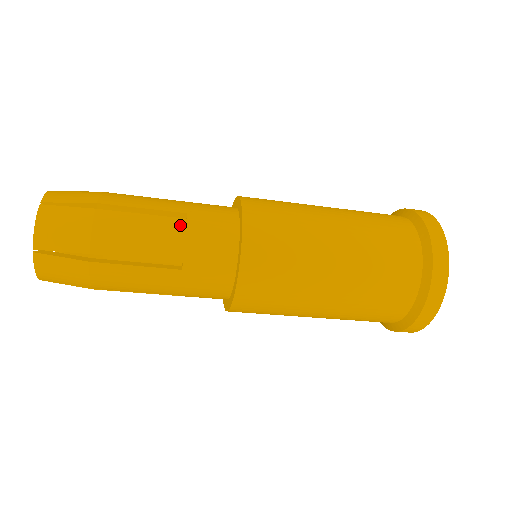
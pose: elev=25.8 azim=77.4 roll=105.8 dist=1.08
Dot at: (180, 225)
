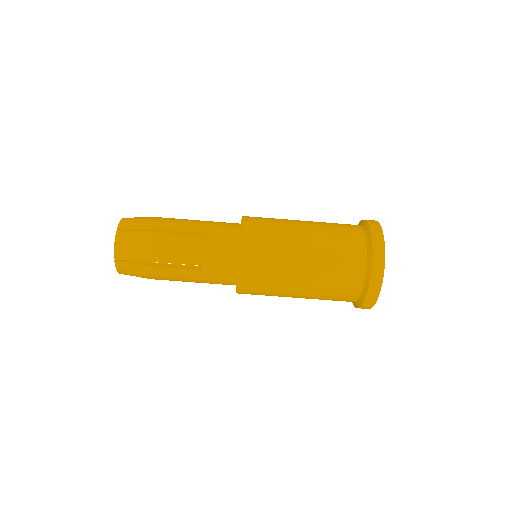
Dot at: (204, 221)
